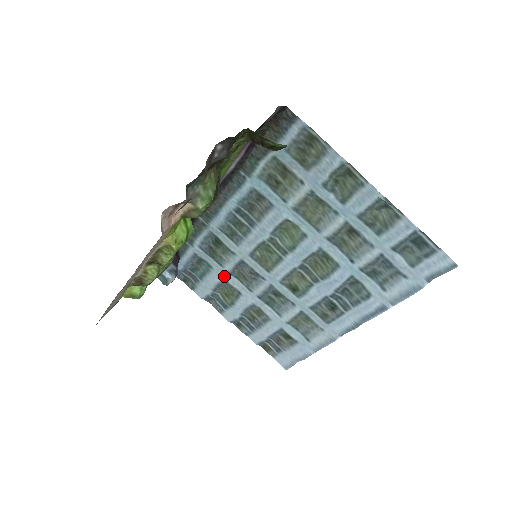
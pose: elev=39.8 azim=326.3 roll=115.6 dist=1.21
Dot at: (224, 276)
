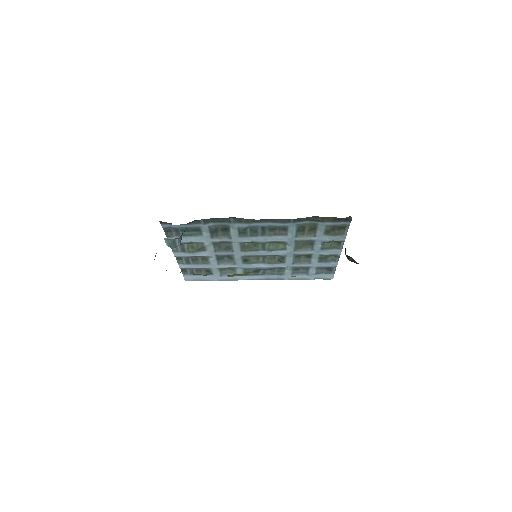
Dot at: (206, 242)
